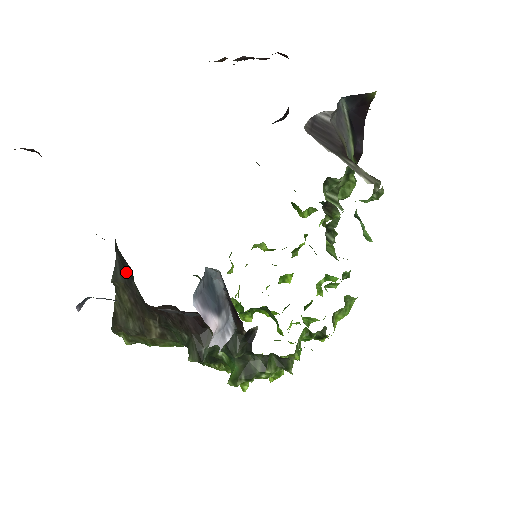
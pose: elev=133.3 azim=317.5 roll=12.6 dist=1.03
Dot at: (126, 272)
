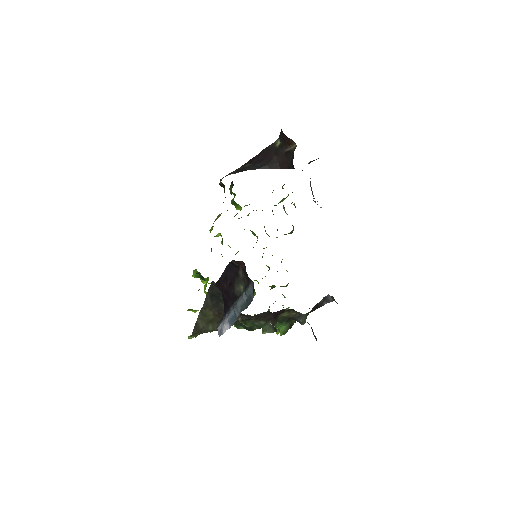
Dot at: (215, 298)
